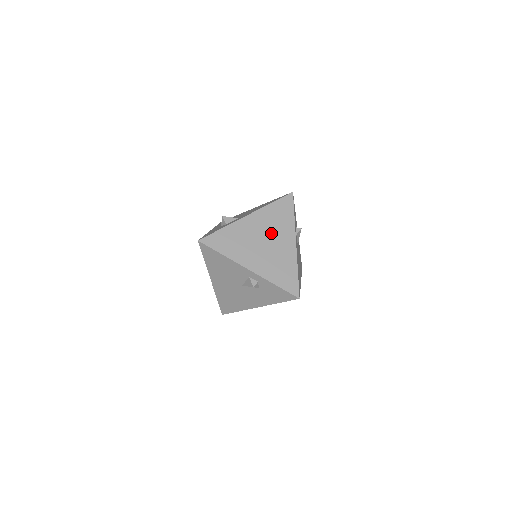
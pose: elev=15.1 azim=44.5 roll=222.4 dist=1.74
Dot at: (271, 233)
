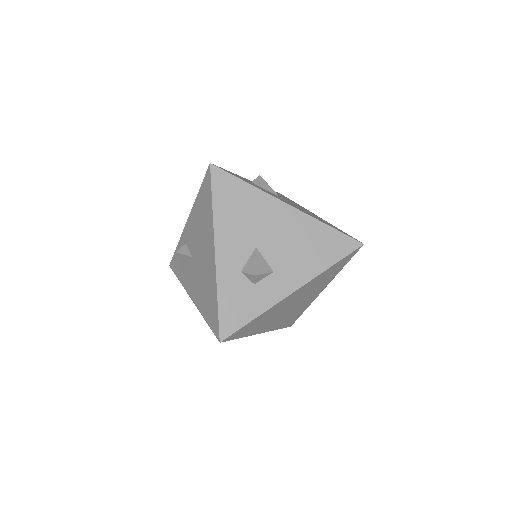
Dot at: (306, 295)
